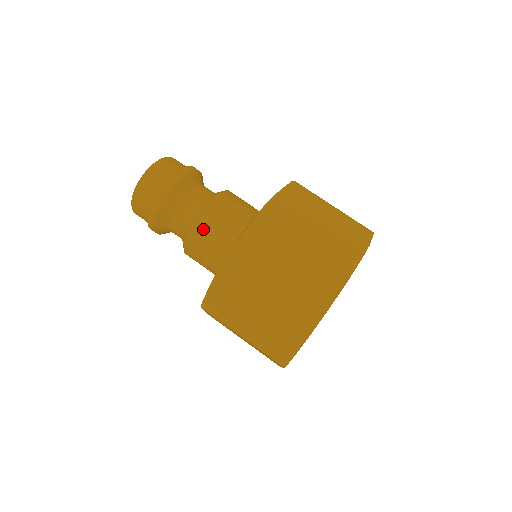
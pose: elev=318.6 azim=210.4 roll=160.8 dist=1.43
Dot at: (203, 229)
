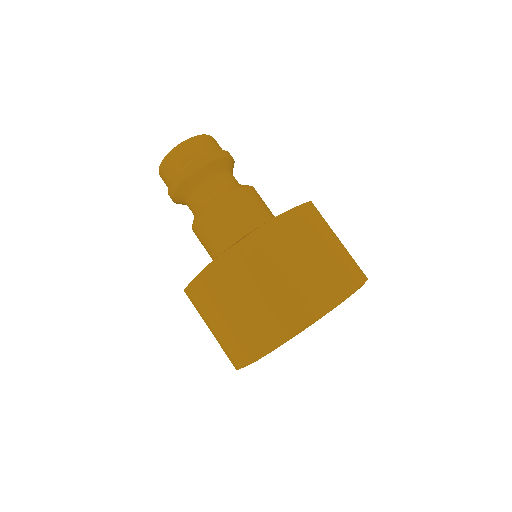
Dot at: (210, 219)
